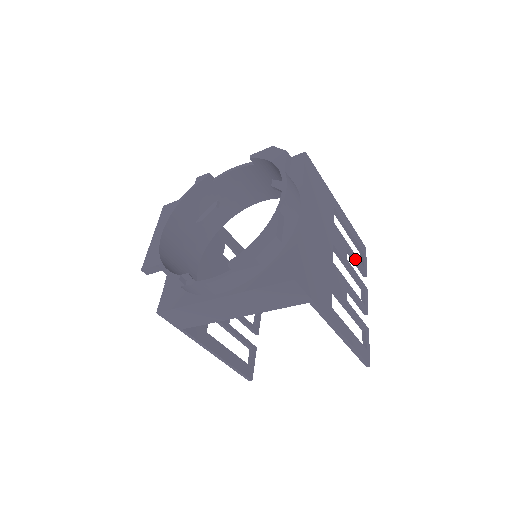
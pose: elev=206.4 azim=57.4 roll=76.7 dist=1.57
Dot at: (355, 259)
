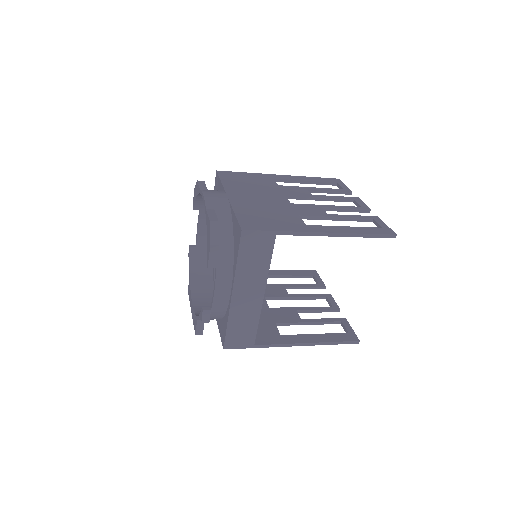
Dot at: (326, 190)
